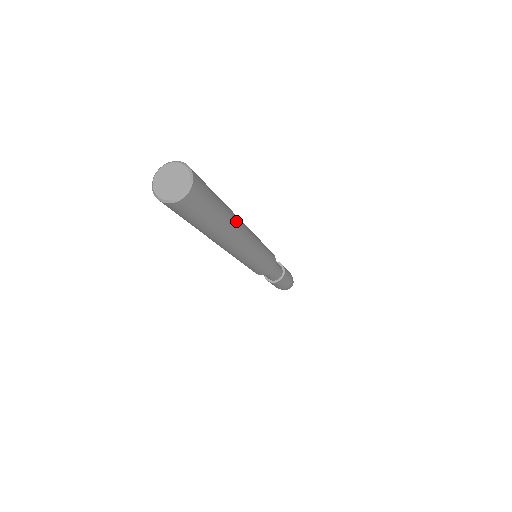
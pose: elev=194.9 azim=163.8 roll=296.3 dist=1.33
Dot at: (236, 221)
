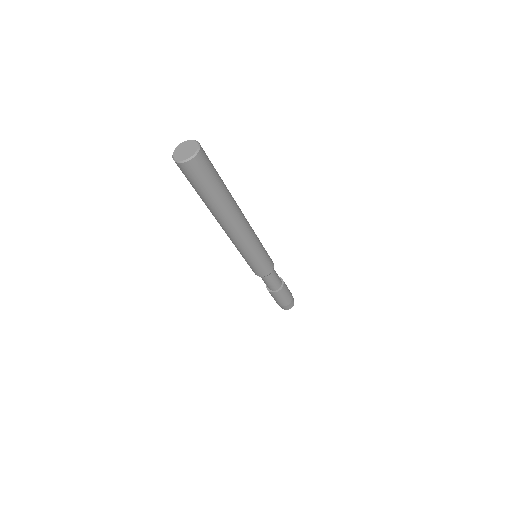
Dot at: occluded
